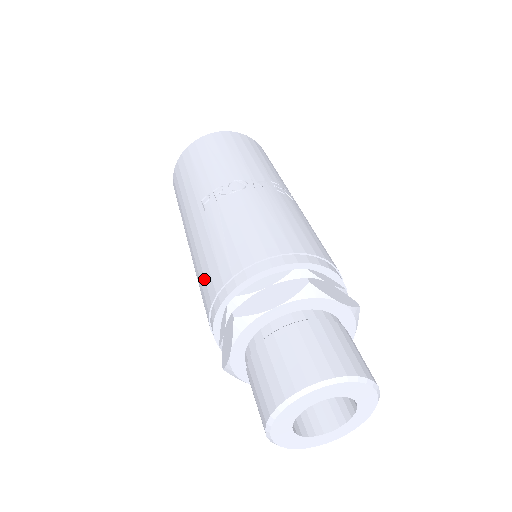
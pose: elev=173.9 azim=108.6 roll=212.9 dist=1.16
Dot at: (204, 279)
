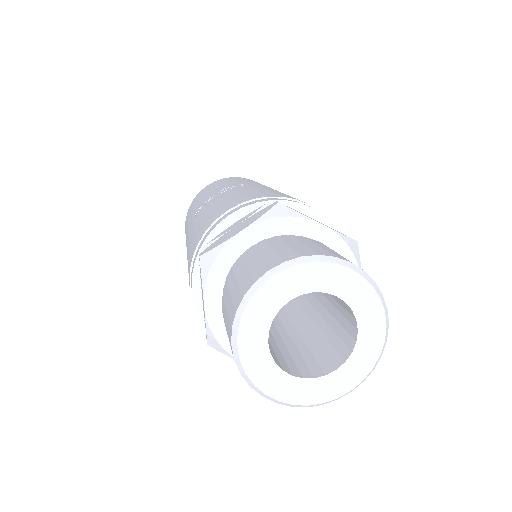
Dot at: (188, 263)
